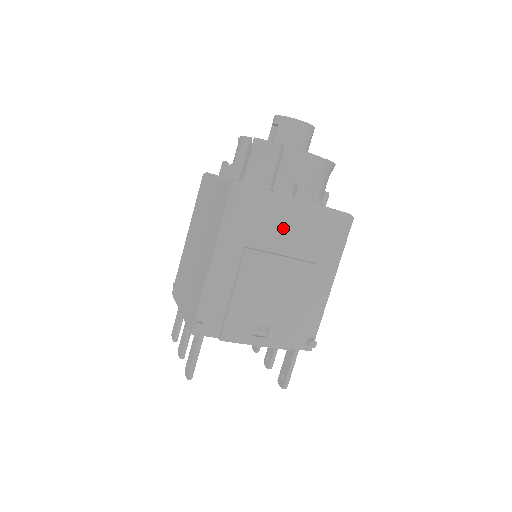
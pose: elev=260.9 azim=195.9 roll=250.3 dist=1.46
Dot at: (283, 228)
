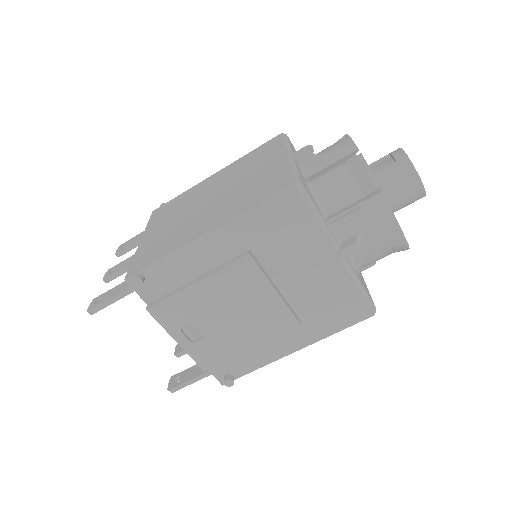
Dot at: (302, 266)
